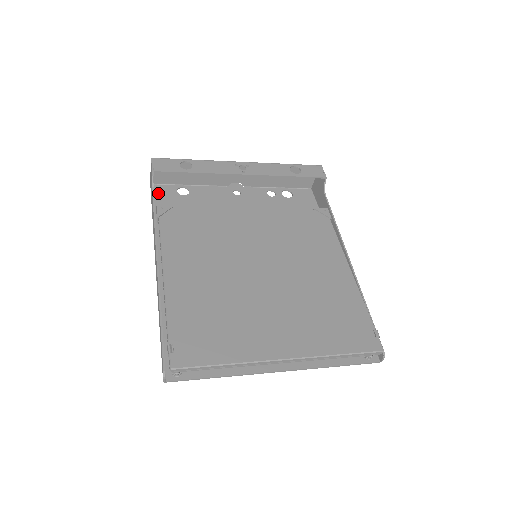
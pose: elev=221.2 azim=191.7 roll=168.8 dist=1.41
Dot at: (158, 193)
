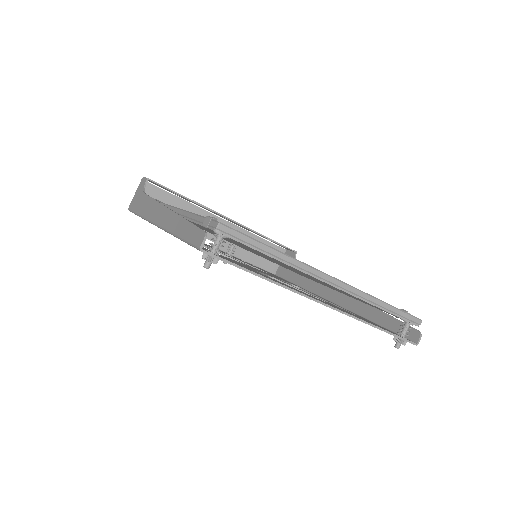
Dot at: occluded
